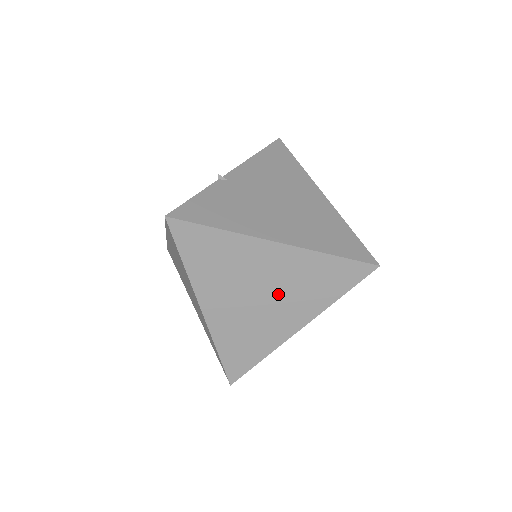
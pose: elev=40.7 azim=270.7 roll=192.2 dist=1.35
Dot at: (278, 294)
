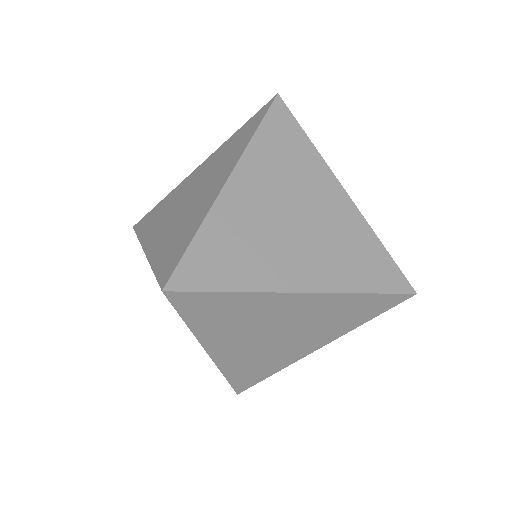
Dot at: (312, 234)
